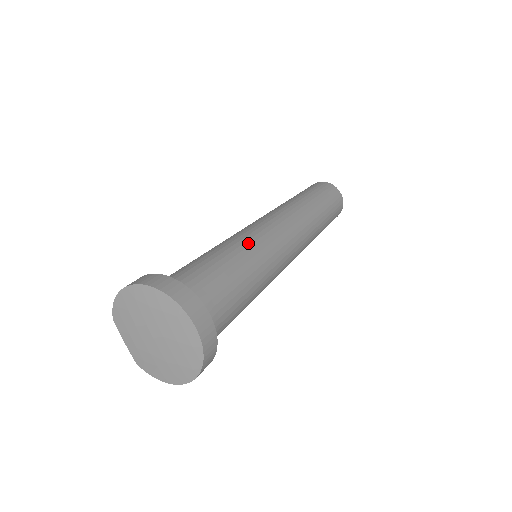
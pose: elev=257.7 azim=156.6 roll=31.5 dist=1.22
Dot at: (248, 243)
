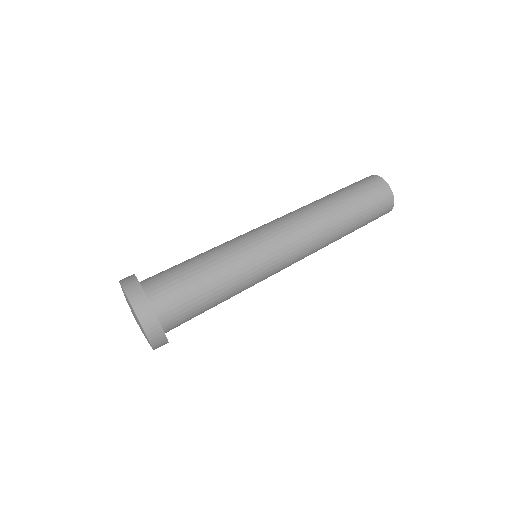
Dot at: (243, 275)
